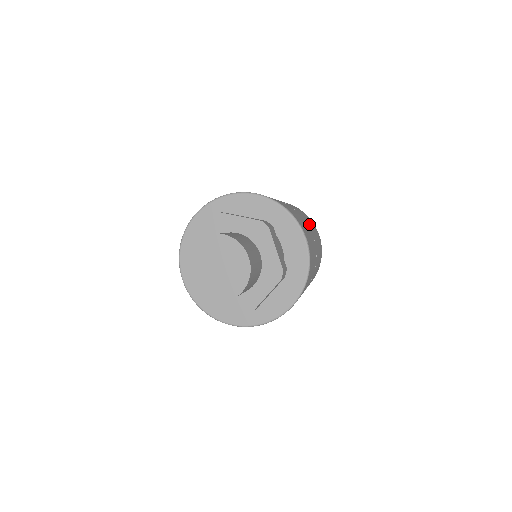
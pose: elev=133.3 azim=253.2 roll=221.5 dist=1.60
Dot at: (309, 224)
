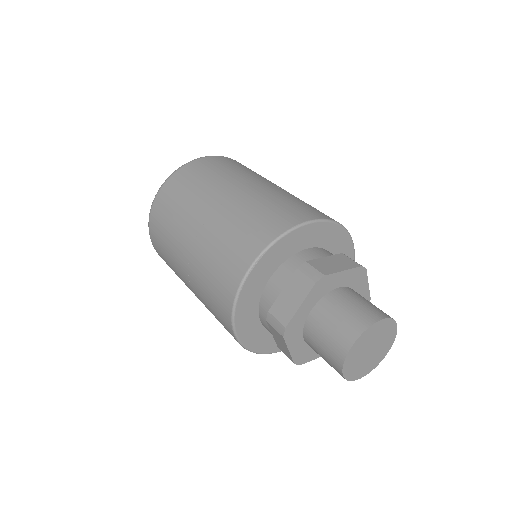
Dot at: occluded
